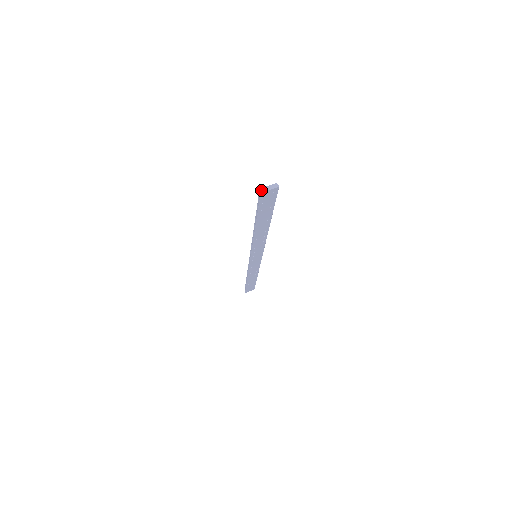
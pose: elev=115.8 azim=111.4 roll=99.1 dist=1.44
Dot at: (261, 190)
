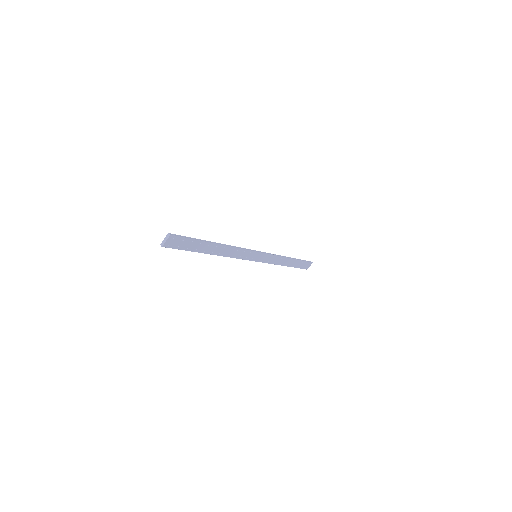
Dot at: (161, 245)
